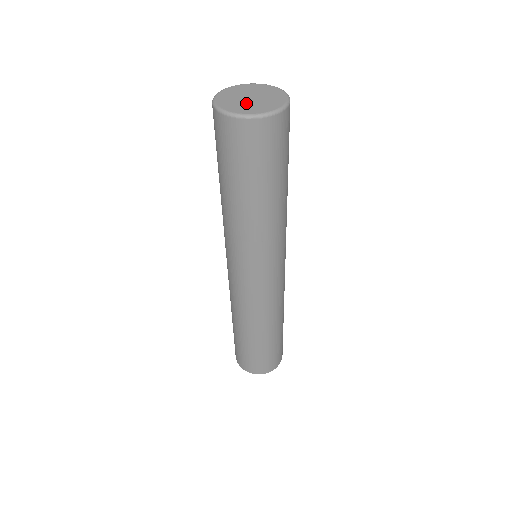
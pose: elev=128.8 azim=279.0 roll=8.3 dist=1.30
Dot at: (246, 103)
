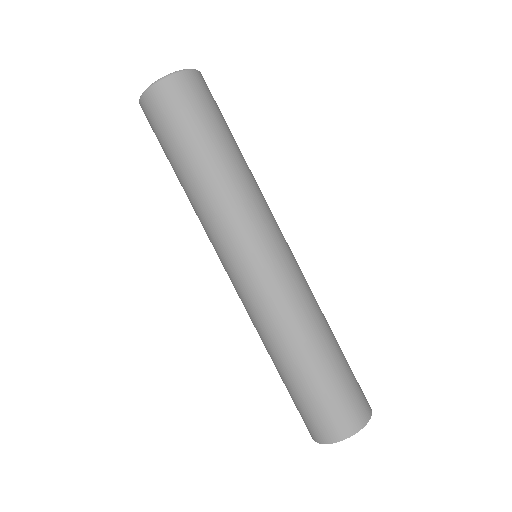
Dot at: occluded
